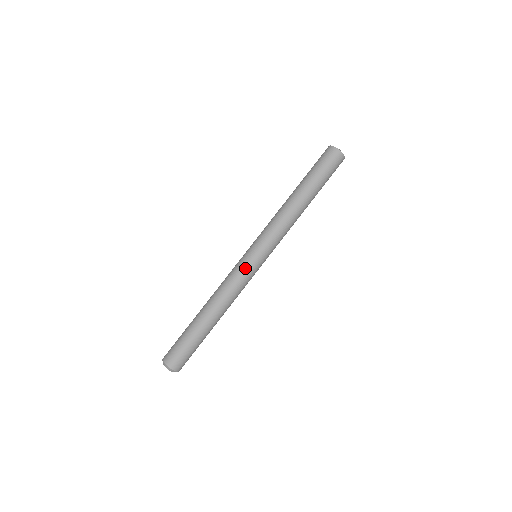
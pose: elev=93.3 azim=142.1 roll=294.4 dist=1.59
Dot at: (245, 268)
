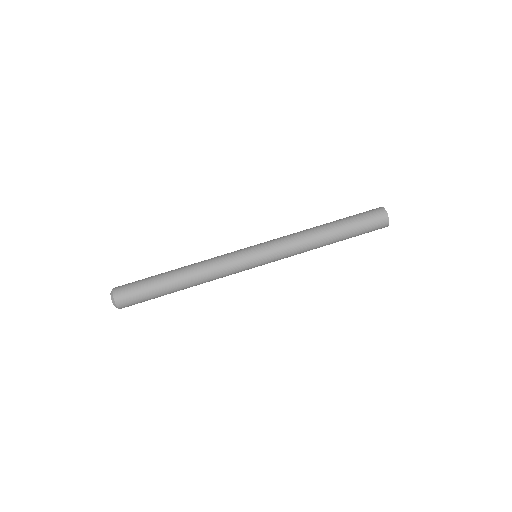
Dot at: (239, 257)
